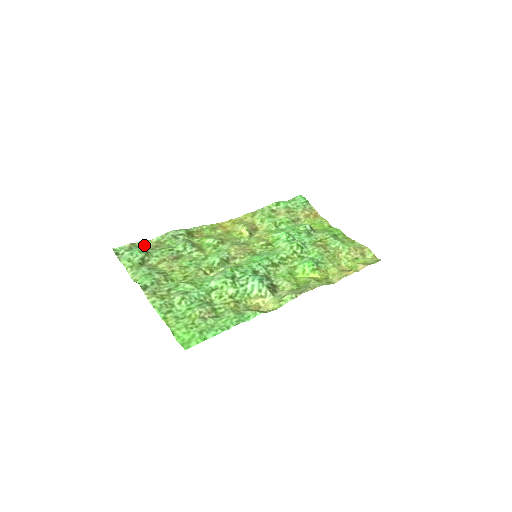
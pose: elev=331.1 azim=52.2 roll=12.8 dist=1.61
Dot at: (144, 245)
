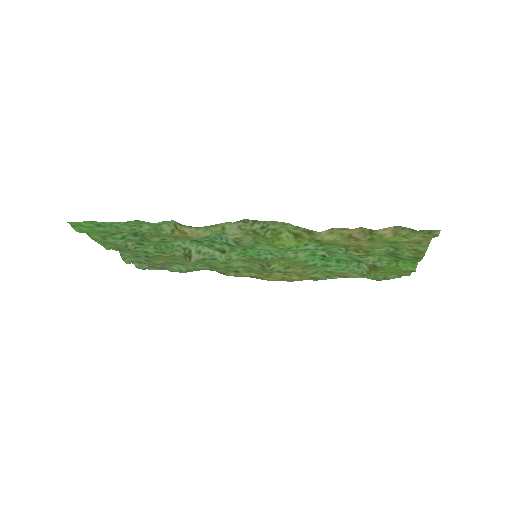
Dot at: occluded
